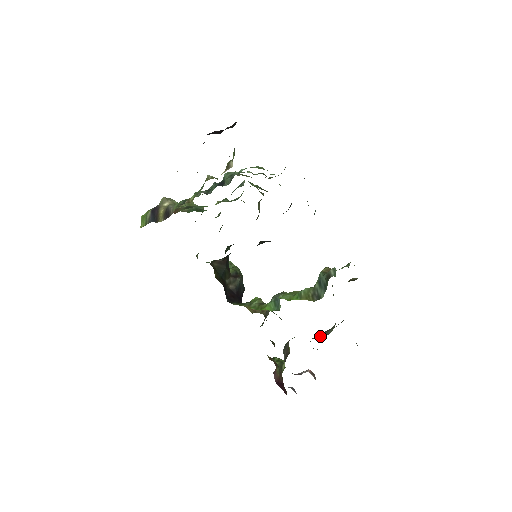
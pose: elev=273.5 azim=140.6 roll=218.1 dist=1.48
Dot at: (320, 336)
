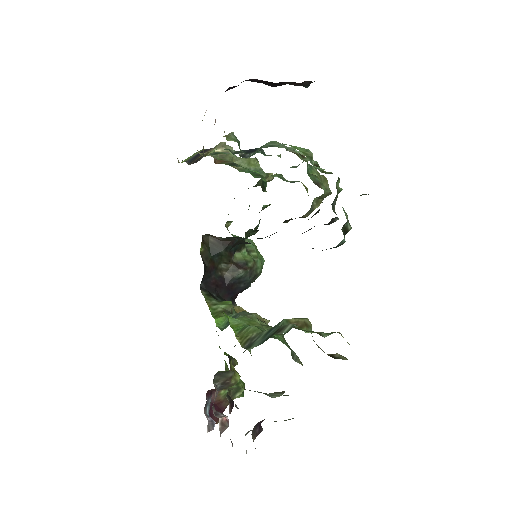
Dot at: occluded
